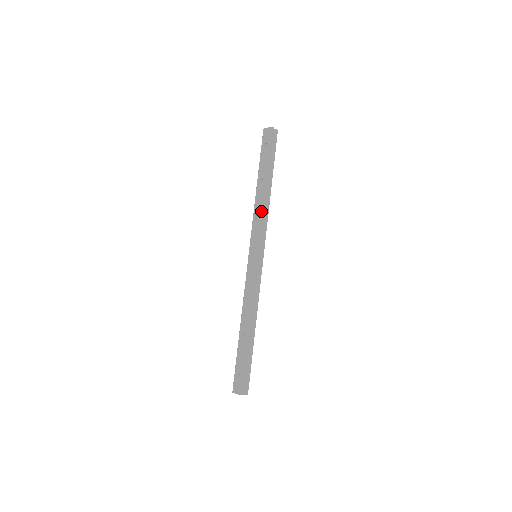
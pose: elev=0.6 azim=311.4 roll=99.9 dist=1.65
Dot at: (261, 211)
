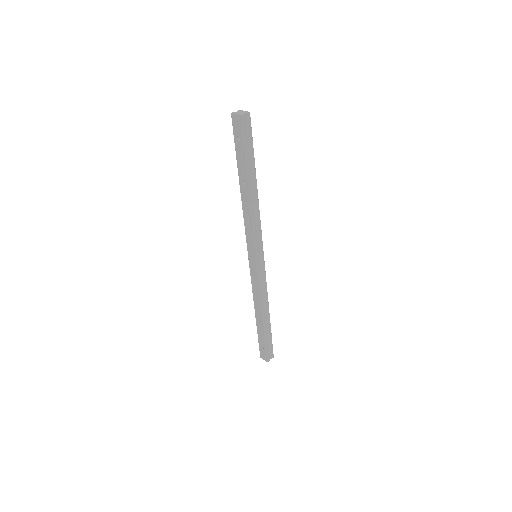
Dot at: (251, 218)
